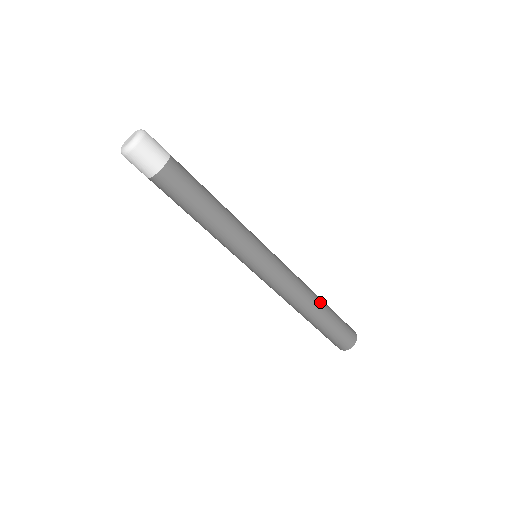
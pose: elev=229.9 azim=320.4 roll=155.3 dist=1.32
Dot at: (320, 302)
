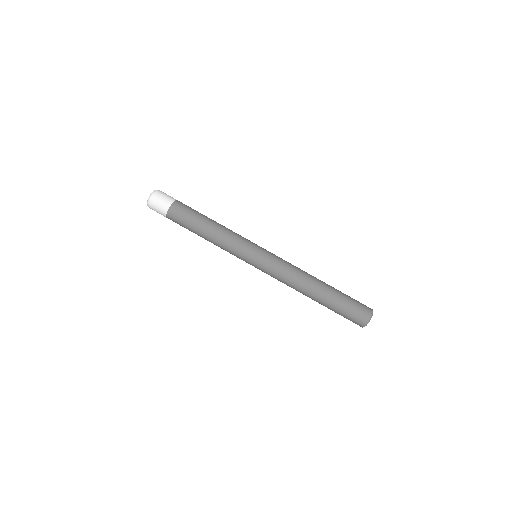
Dot at: (321, 284)
